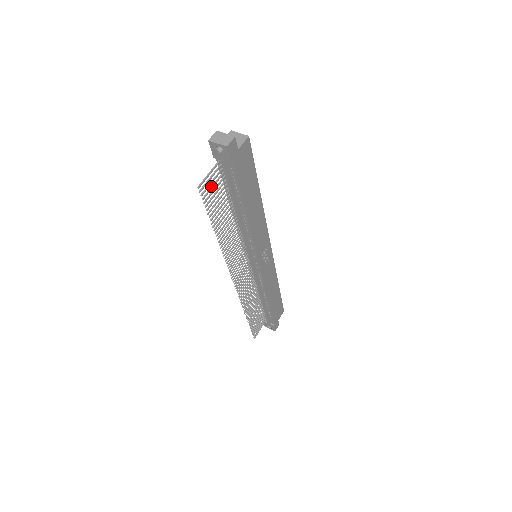
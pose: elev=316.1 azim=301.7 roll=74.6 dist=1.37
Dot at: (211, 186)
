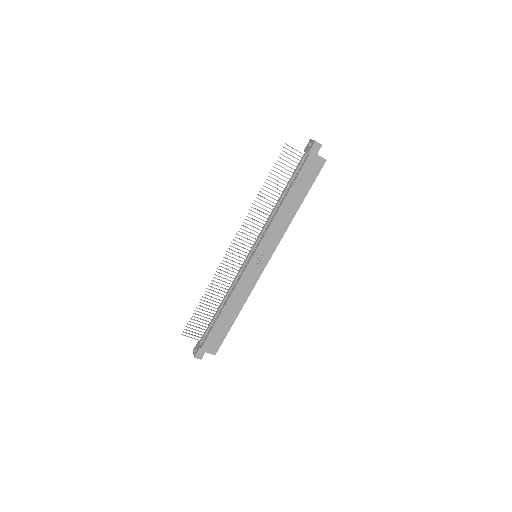
Dot at: (289, 158)
